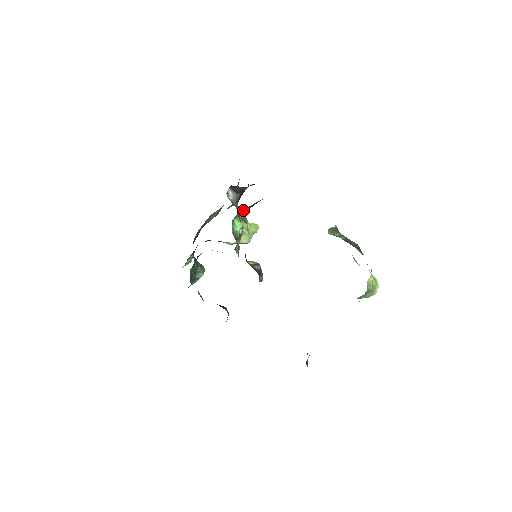
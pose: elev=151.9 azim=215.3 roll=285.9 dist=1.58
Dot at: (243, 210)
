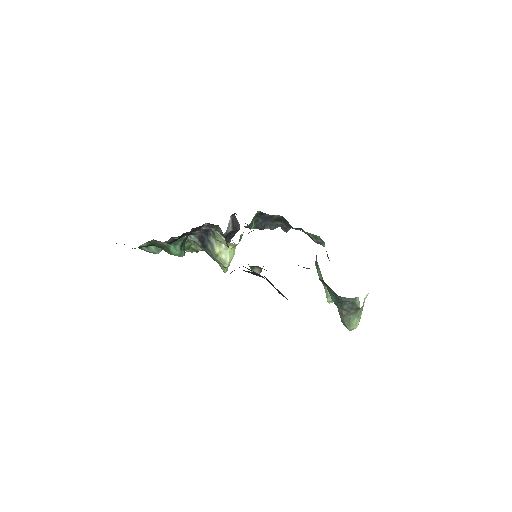
Dot at: (256, 220)
